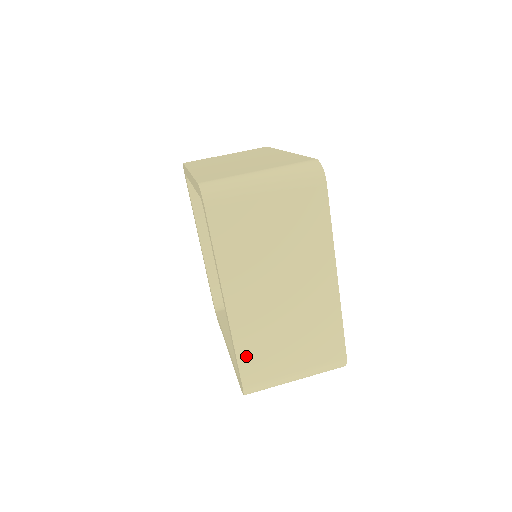
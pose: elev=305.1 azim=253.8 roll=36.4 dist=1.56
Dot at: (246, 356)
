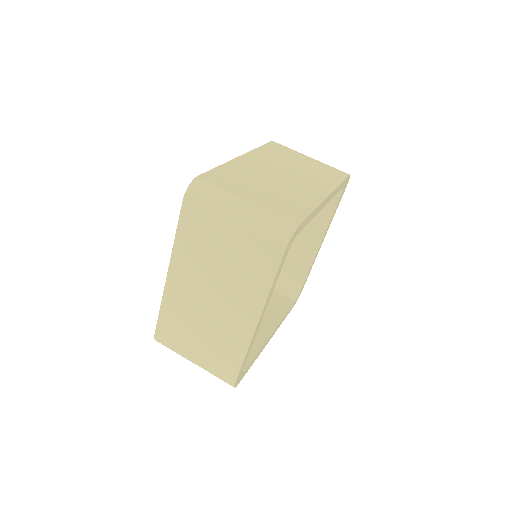
Dot at: (166, 318)
